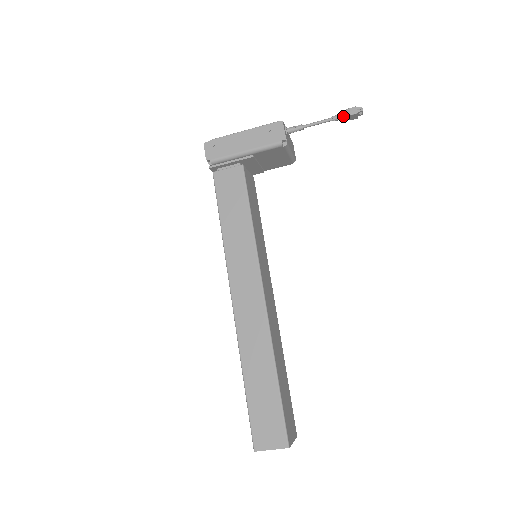
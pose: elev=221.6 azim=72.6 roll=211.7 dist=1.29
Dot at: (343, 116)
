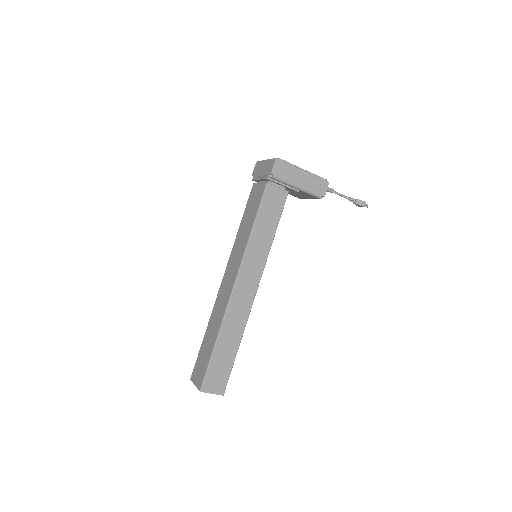
Dot at: (357, 203)
